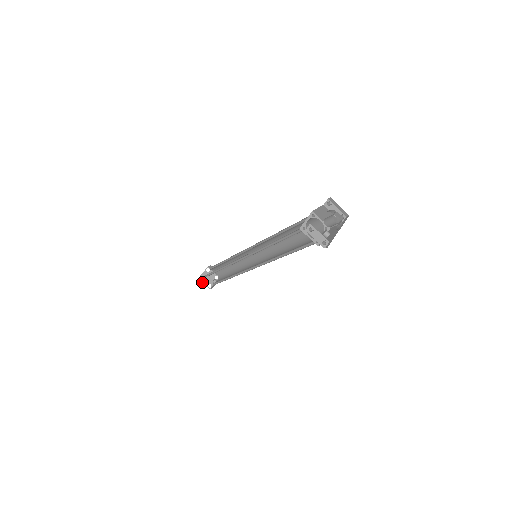
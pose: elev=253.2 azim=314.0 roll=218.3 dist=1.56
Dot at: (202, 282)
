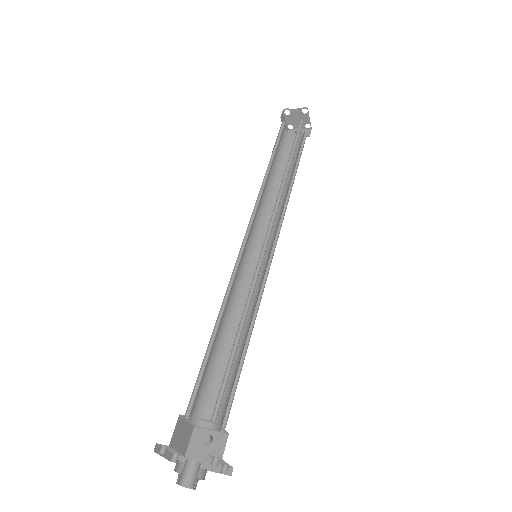
Dot at: (285, 116)
